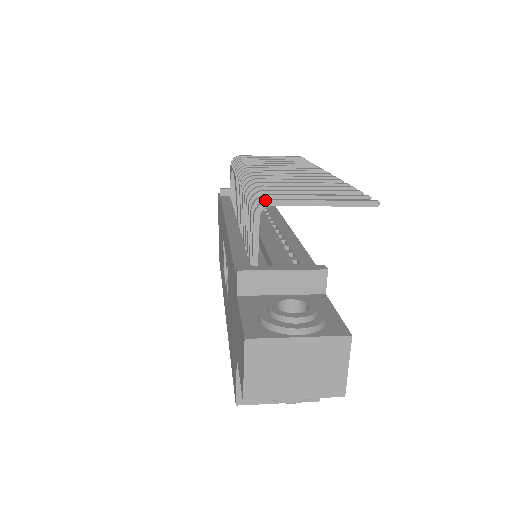
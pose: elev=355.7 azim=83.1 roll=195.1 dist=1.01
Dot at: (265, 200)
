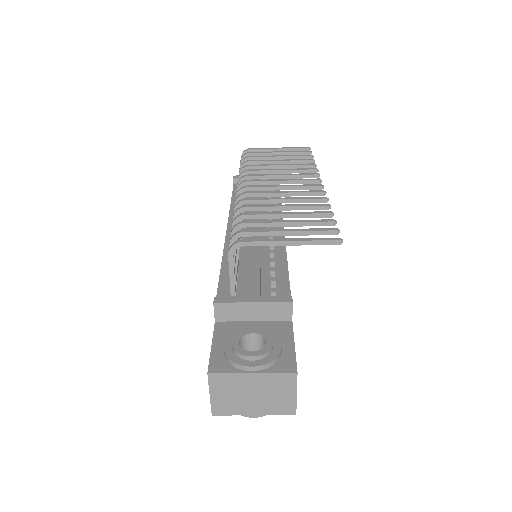
Dot at: (238, 241)
